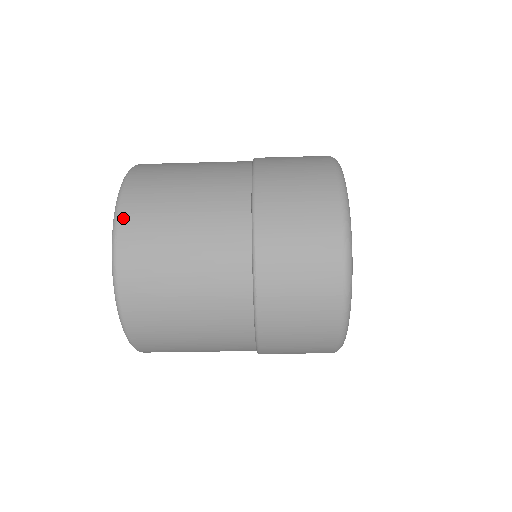
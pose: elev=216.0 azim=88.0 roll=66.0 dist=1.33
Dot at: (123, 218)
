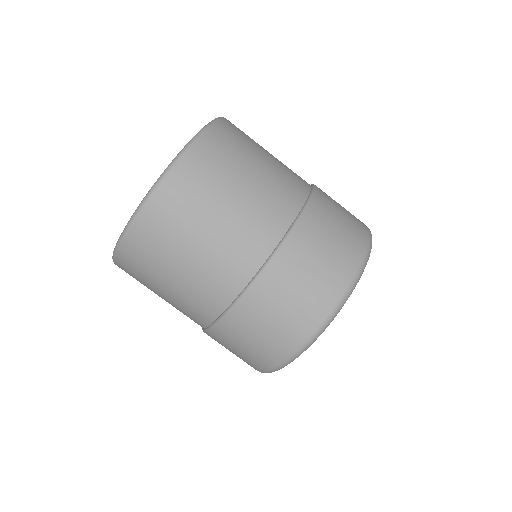
Dot at: (228, 121)
